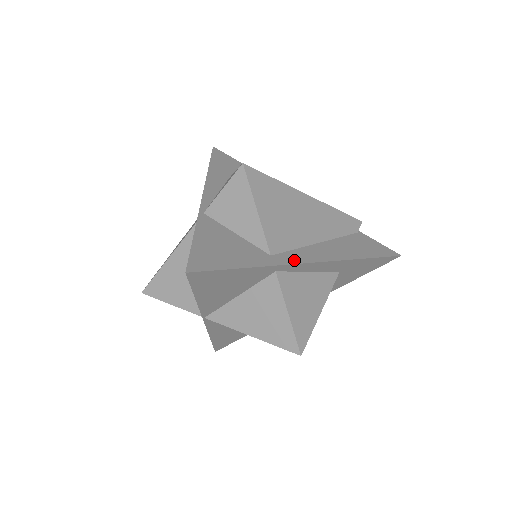
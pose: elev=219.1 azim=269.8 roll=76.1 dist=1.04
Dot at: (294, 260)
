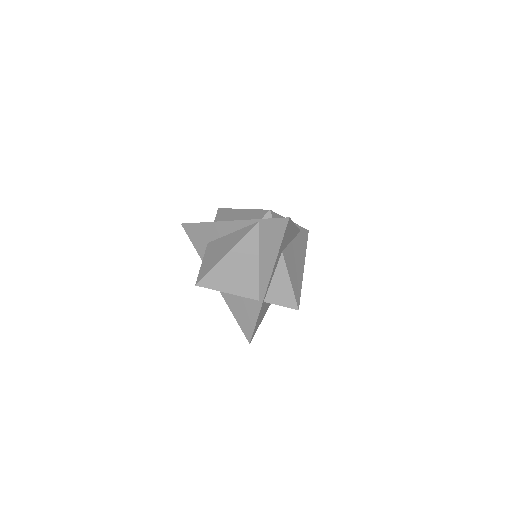
Dot at: occluded
